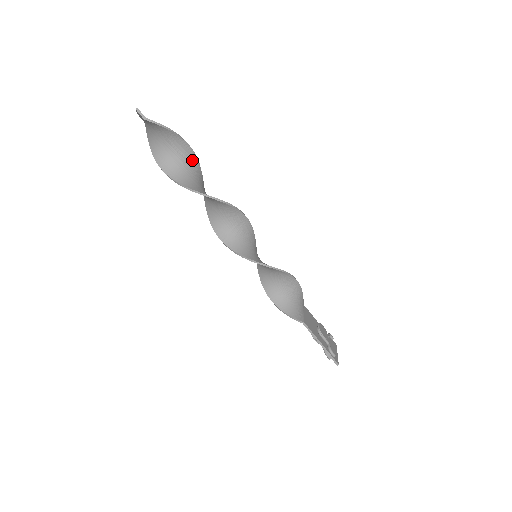
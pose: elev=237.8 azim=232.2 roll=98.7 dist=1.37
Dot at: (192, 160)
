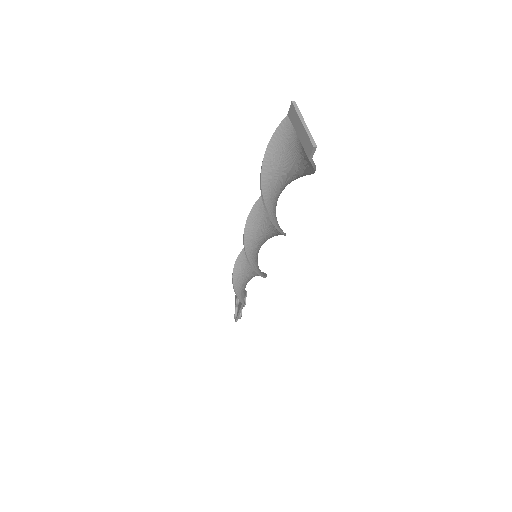
Dot at: (293, 180)
